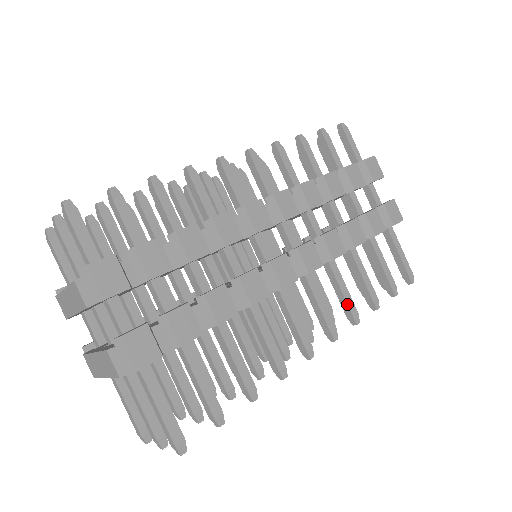
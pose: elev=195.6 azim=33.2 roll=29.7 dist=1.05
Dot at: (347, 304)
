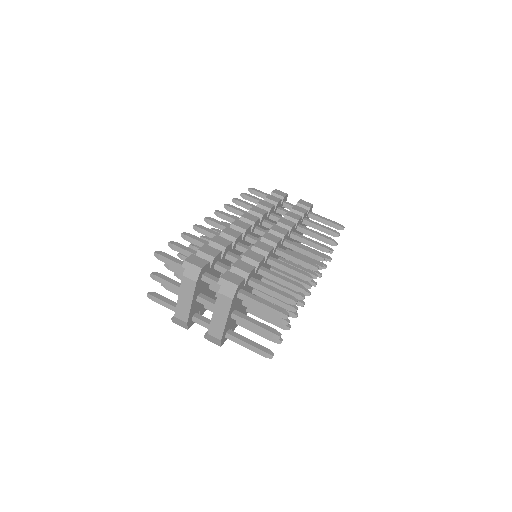
Dot at: (317, 244)
